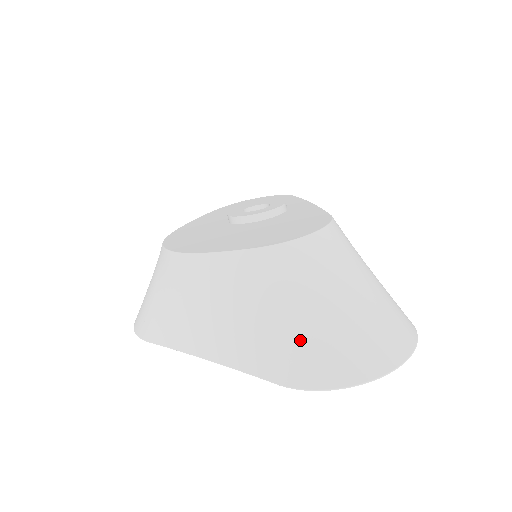
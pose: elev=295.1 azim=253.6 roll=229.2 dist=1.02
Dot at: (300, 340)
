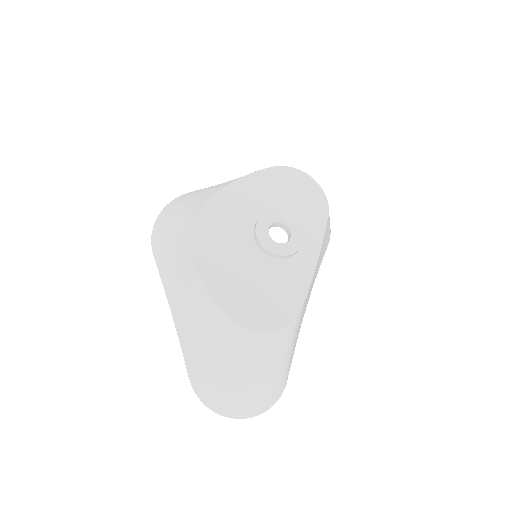
Dot at: (211, 378)
